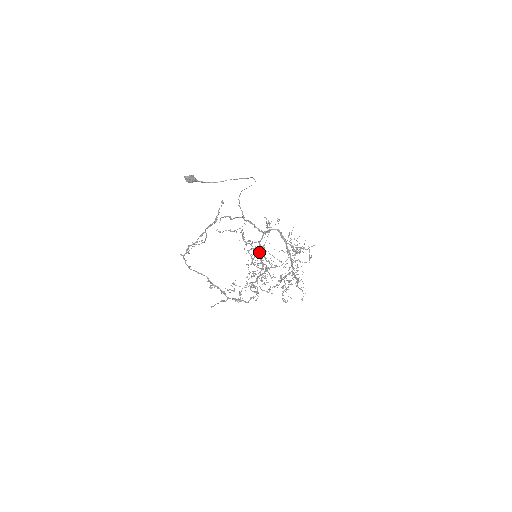
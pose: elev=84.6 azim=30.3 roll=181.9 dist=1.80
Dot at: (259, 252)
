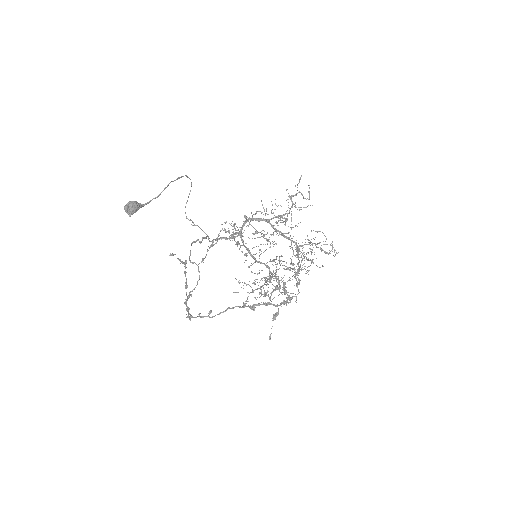
Dot at: (253, 256)
